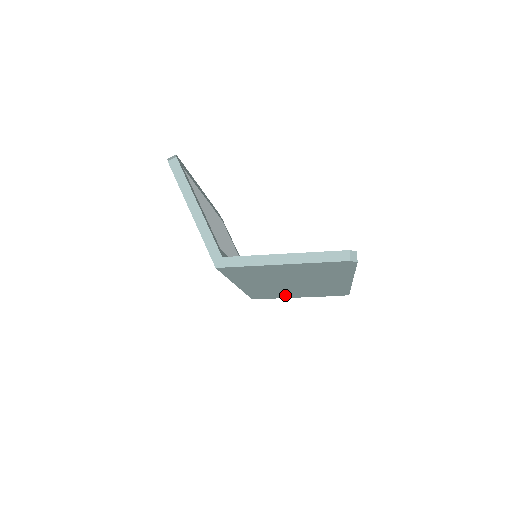
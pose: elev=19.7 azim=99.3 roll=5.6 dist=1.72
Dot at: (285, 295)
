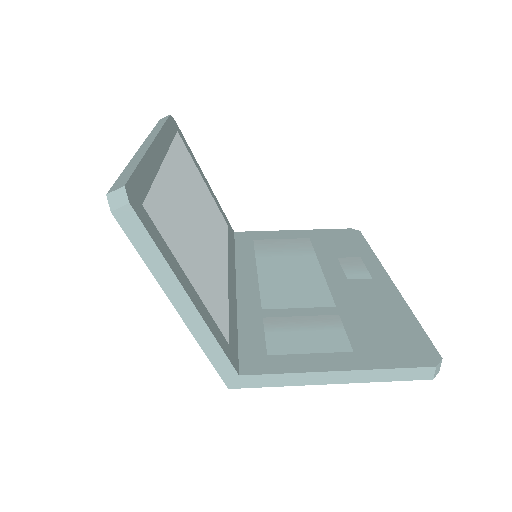
Dot at: occluded
